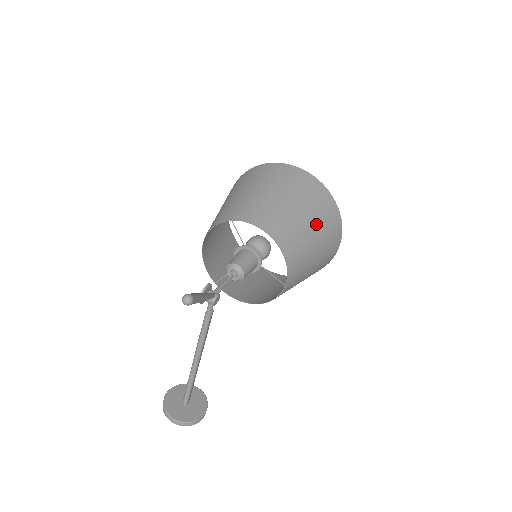
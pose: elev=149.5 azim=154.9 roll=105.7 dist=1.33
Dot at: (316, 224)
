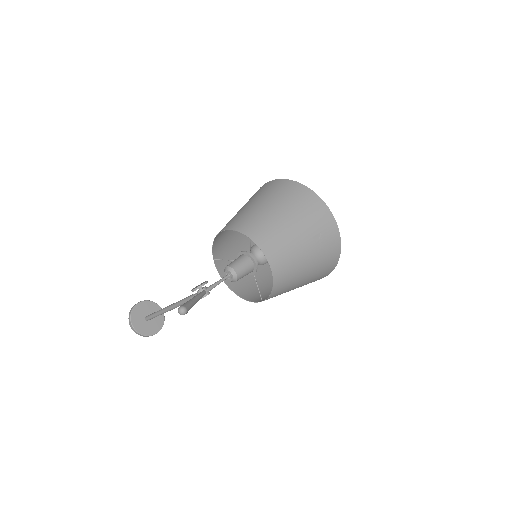
Dot at: (313, 267)
